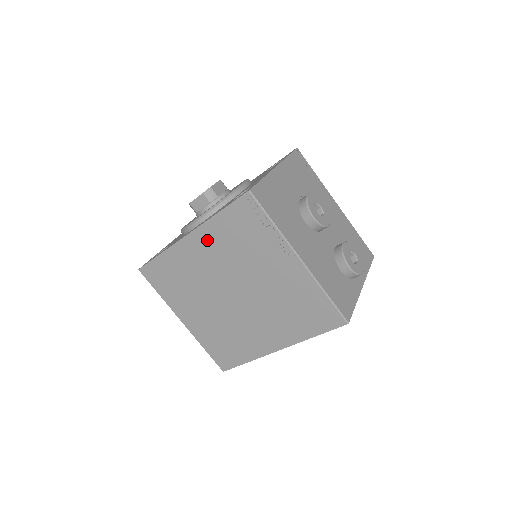
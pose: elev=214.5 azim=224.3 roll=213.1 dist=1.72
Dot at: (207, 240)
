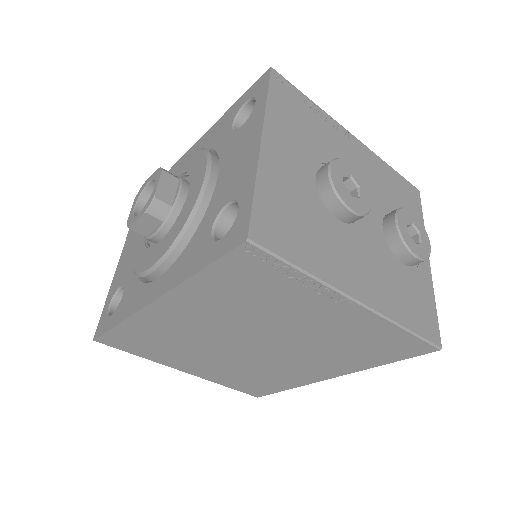
Dot at: (189, 303)
